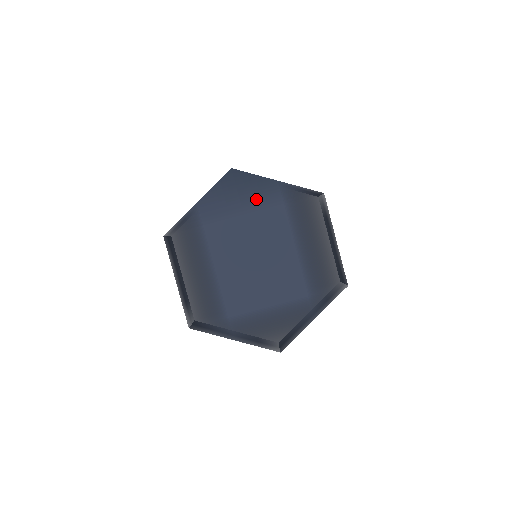
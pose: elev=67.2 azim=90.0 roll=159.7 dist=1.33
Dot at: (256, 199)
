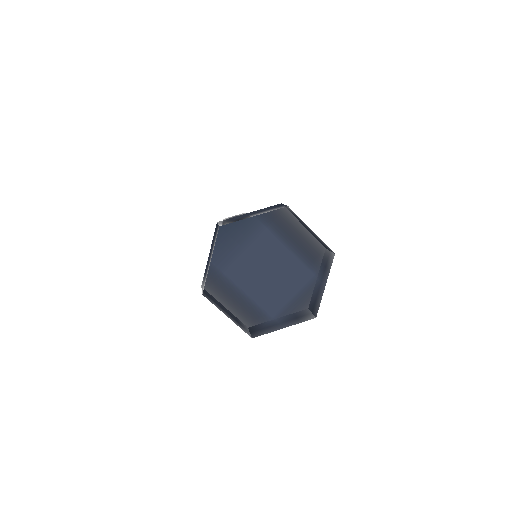
Dot at: (247, 236)
